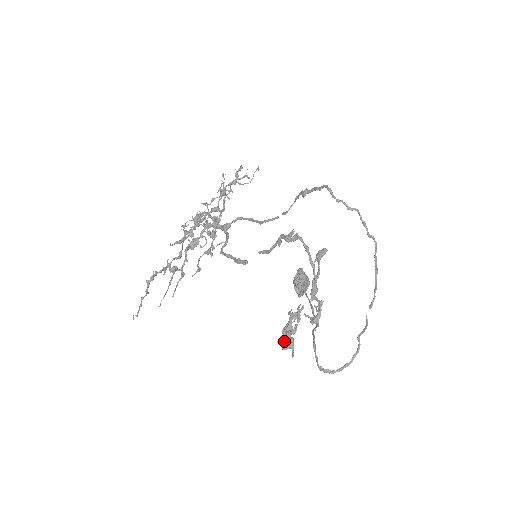
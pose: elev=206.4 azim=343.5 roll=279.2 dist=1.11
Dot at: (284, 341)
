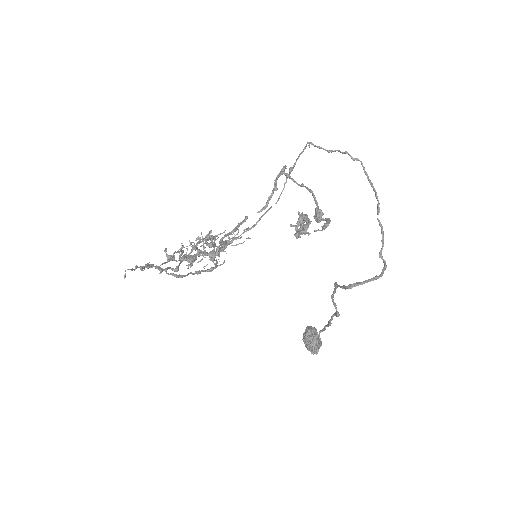
Dot at: (297, 228)
